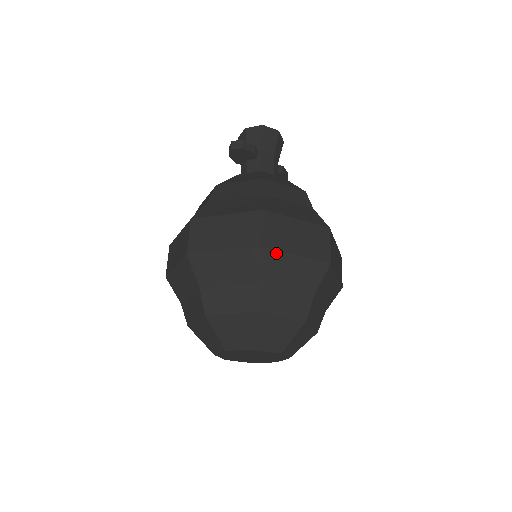
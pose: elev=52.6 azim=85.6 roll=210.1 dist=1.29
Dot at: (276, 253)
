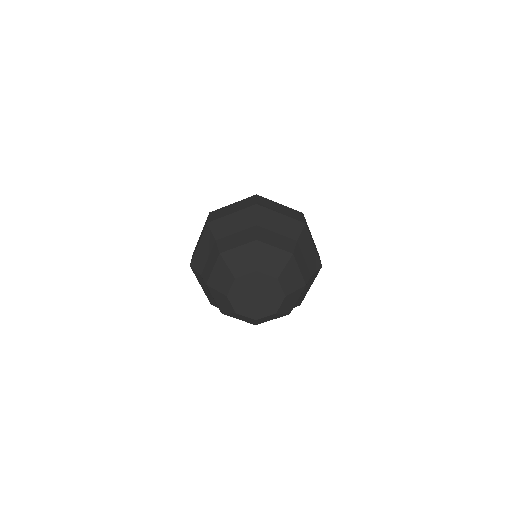
Dot at: (266, 210)
